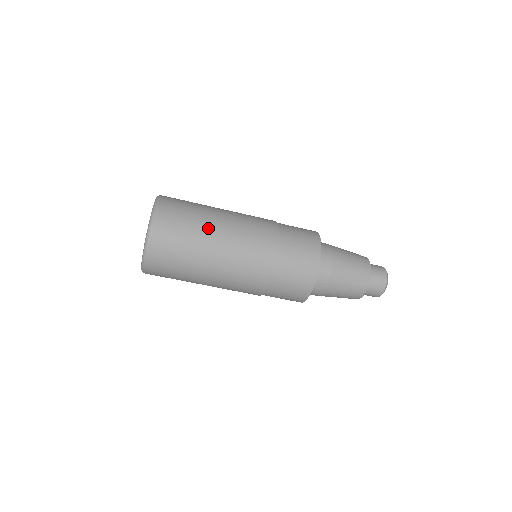
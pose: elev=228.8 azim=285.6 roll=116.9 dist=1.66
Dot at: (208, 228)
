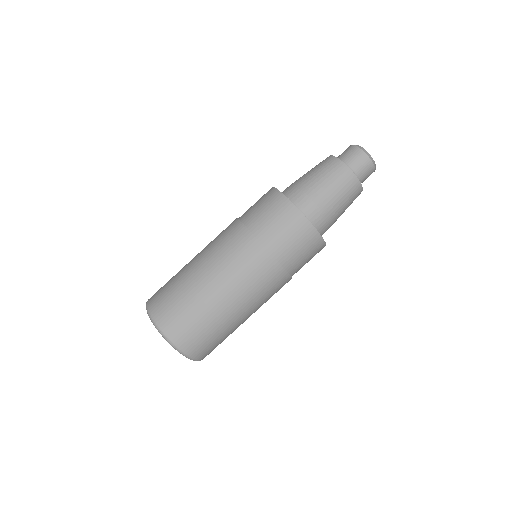
Dot at: (186, 271)
